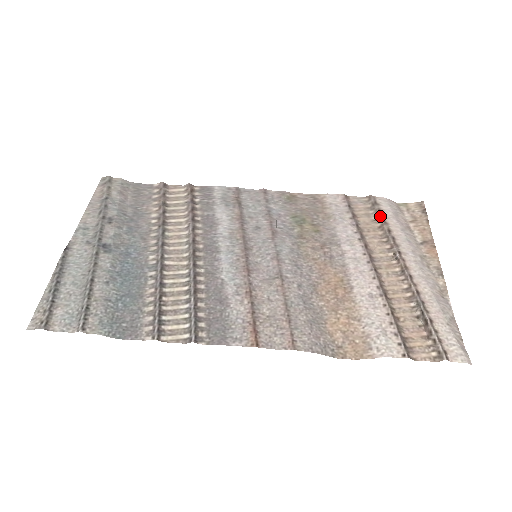
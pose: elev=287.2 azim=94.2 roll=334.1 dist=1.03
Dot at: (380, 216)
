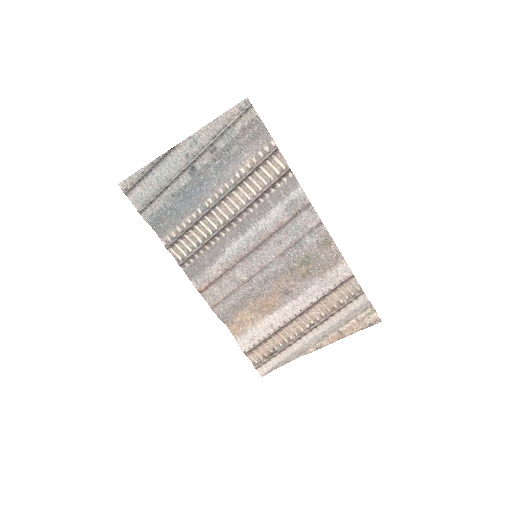
Dot at: (343, 306)
